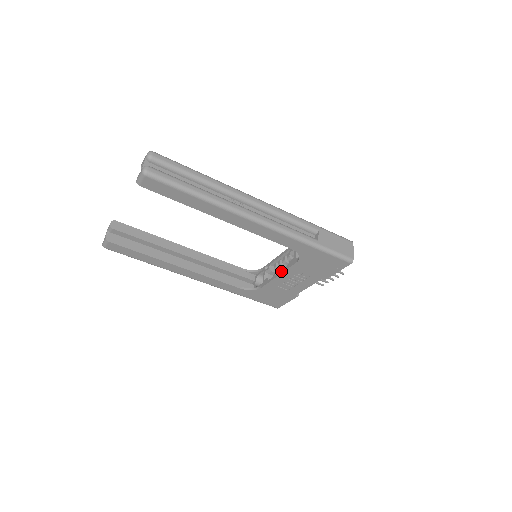
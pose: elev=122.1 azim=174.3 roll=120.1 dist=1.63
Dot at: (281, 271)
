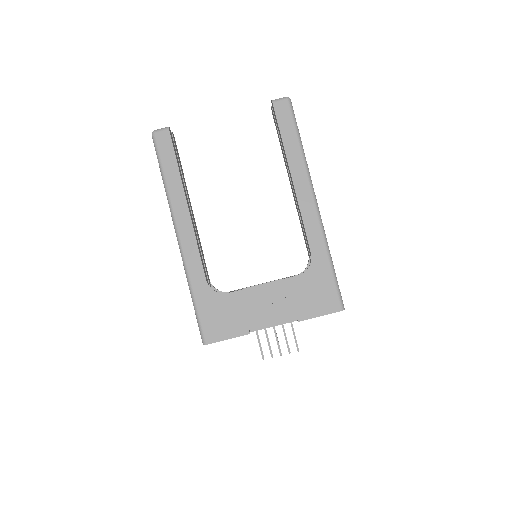
Dot at: (270, 282)
